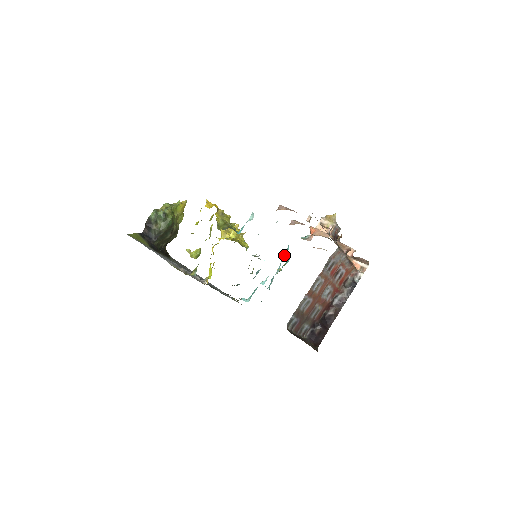
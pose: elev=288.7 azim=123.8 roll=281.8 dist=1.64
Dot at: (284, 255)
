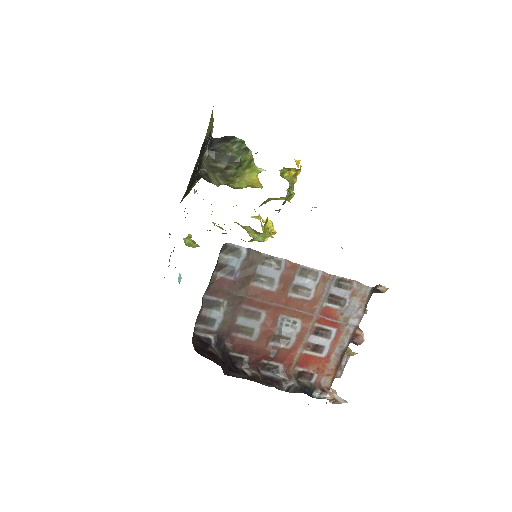
Dot at: occluded
